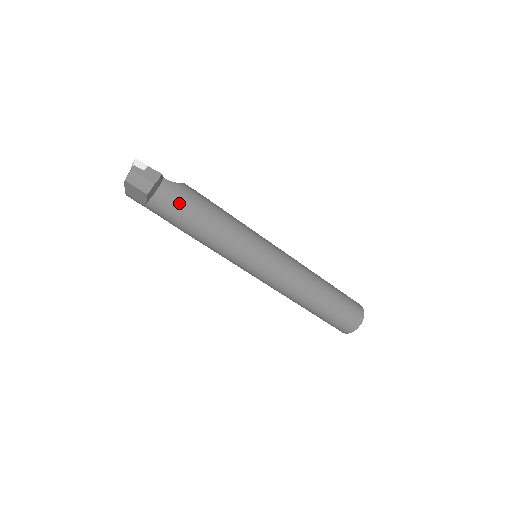
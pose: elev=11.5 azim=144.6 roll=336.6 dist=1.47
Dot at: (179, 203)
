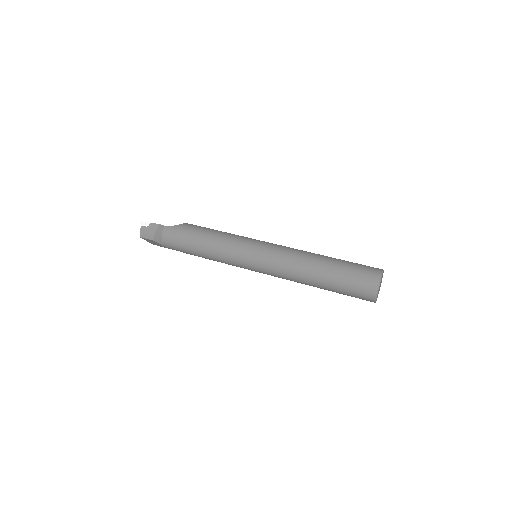
Dot at: (177, 238)
